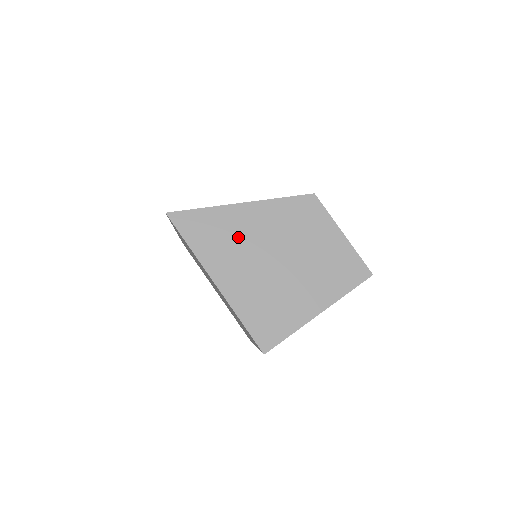
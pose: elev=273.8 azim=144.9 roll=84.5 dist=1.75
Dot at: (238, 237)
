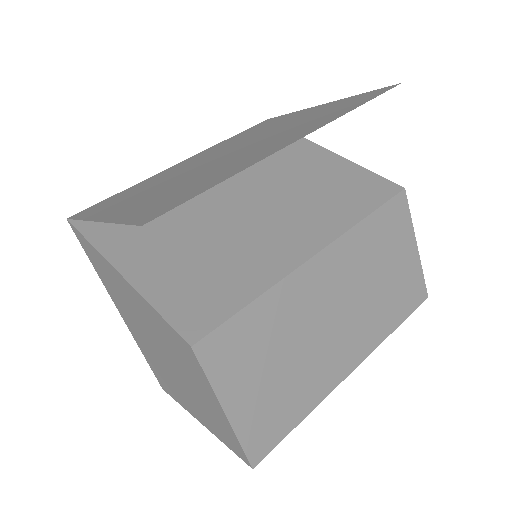
Dot at: (126, 300)
